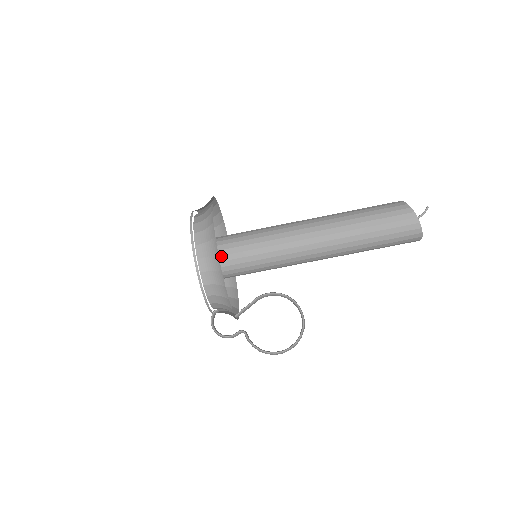
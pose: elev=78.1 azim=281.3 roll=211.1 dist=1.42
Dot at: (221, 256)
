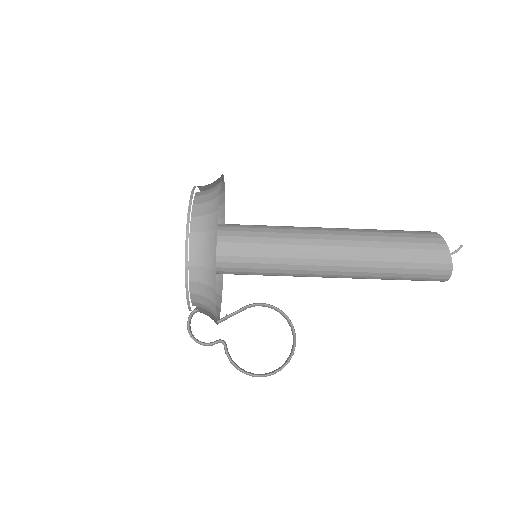
Dot at: (217, 249)
